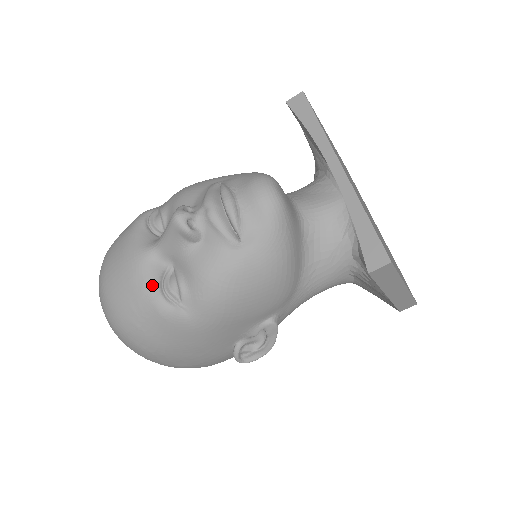
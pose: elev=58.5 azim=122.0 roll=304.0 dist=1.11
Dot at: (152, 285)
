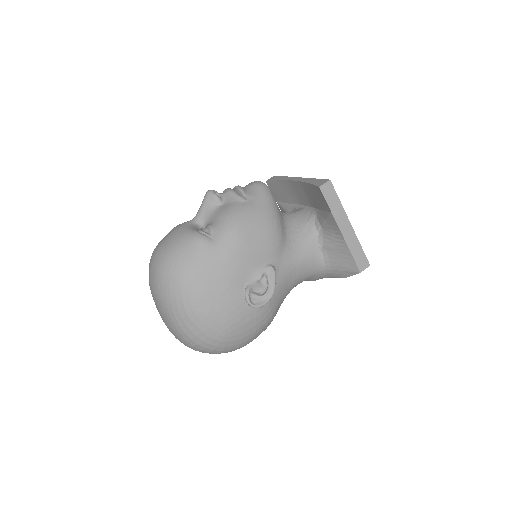
Dot at: (192, 229)
